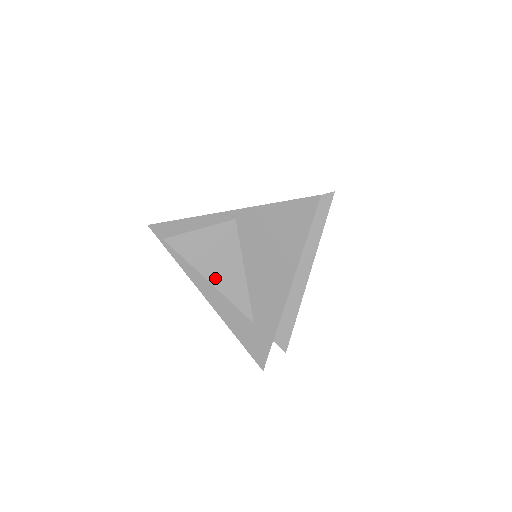
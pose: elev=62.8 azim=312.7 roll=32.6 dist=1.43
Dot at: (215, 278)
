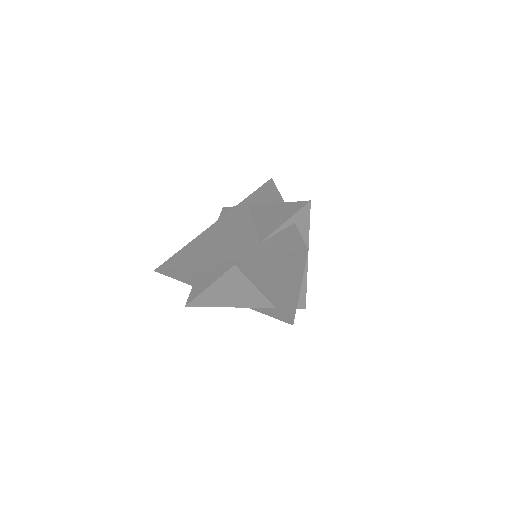
Dot at: (236, 303)
